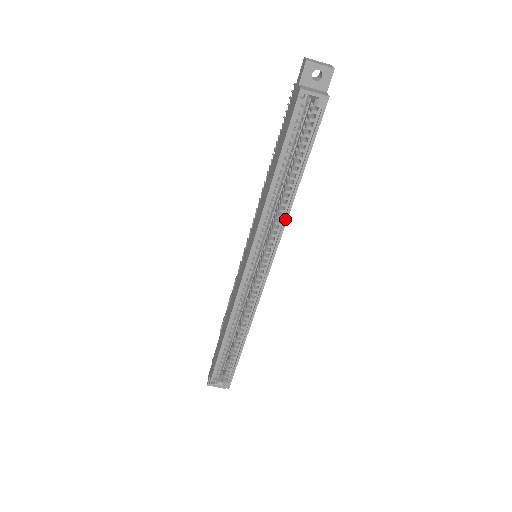
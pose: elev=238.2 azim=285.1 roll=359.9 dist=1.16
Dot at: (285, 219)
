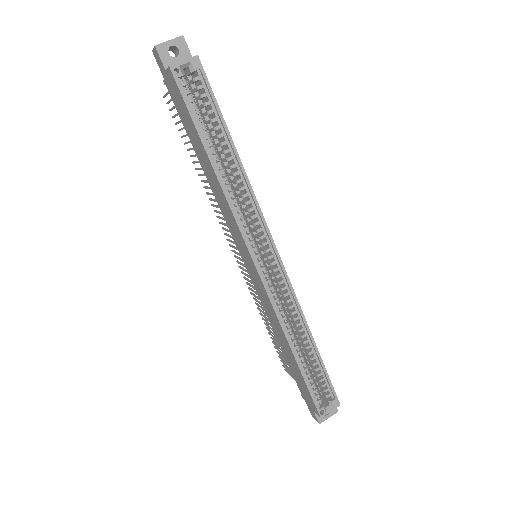
Dot at: (251, 192)
